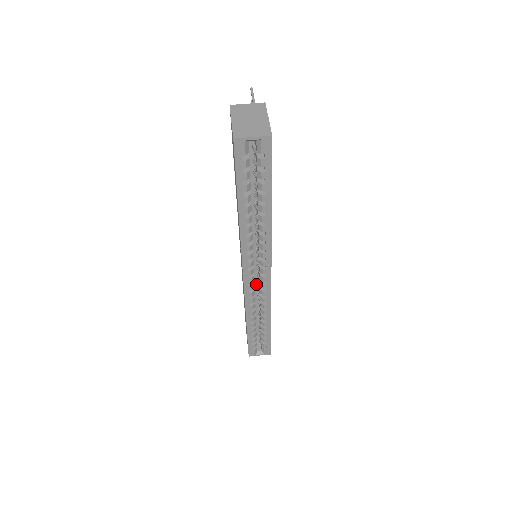
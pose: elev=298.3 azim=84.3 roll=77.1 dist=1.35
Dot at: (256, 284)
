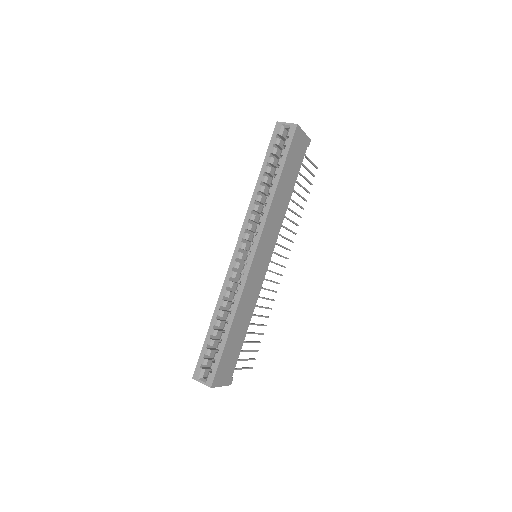
Dot at: occluded
